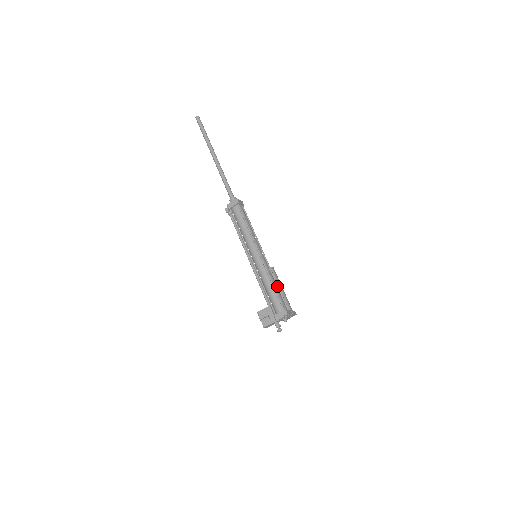
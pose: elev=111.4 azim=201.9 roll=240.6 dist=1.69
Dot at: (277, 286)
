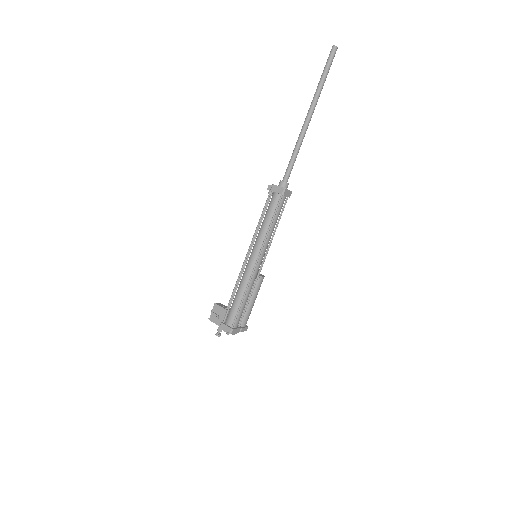
Dot at: (248, 299)
